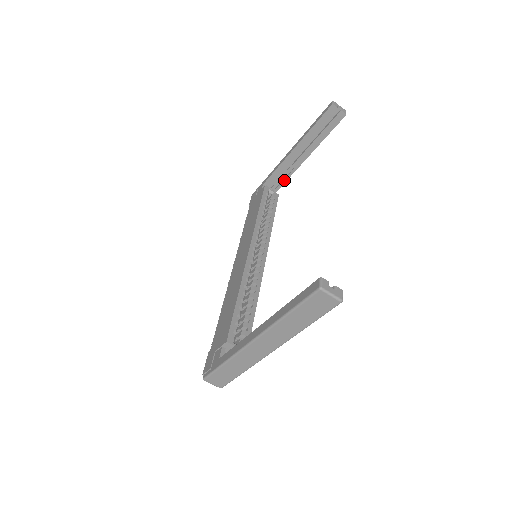
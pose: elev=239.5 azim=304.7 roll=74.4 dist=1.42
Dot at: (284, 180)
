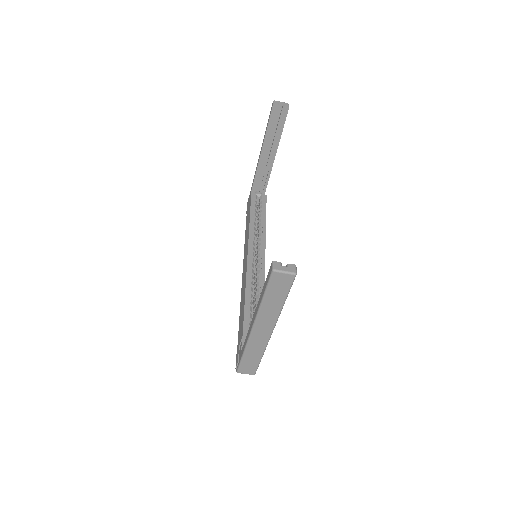
Dot at: (266, 181)
